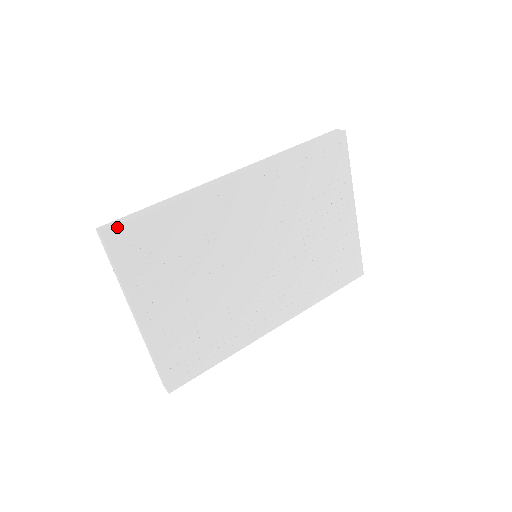
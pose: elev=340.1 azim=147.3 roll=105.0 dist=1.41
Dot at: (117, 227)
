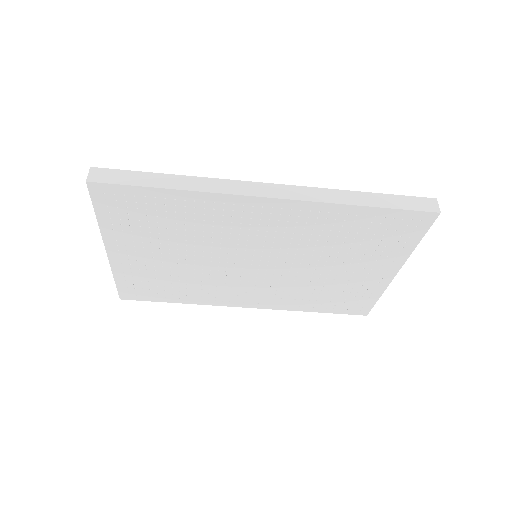
Dot at: (106, 184)
